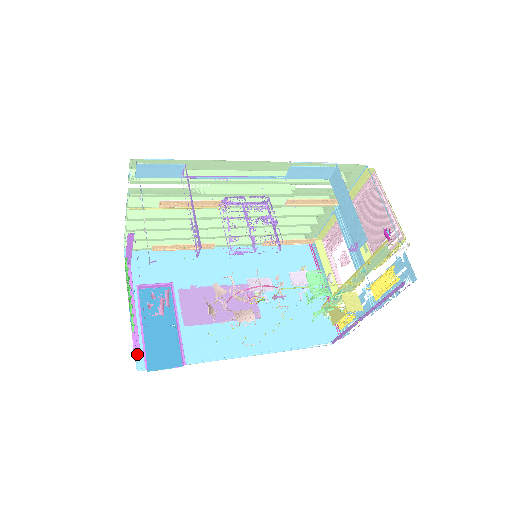
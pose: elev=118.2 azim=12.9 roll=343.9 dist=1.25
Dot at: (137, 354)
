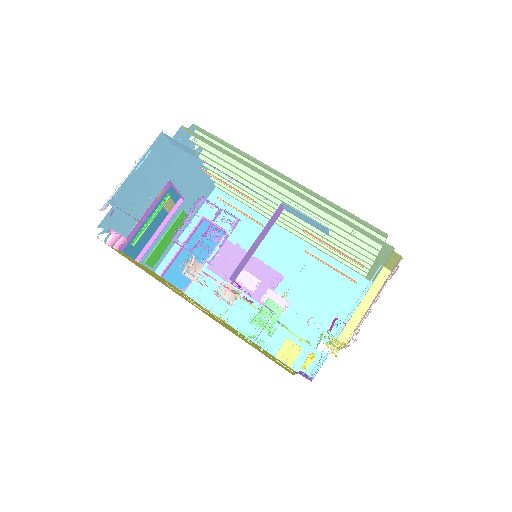
Dot at: (164, 262)
